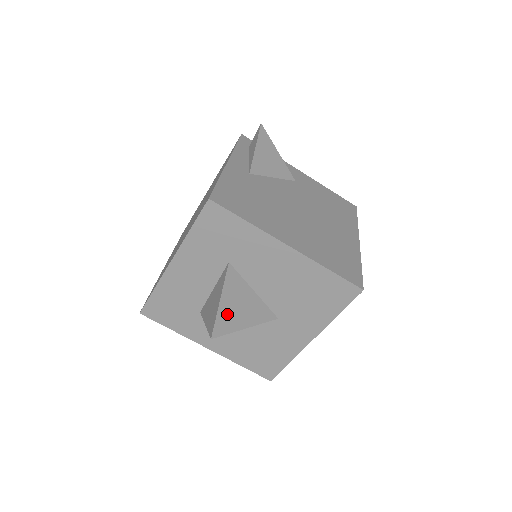
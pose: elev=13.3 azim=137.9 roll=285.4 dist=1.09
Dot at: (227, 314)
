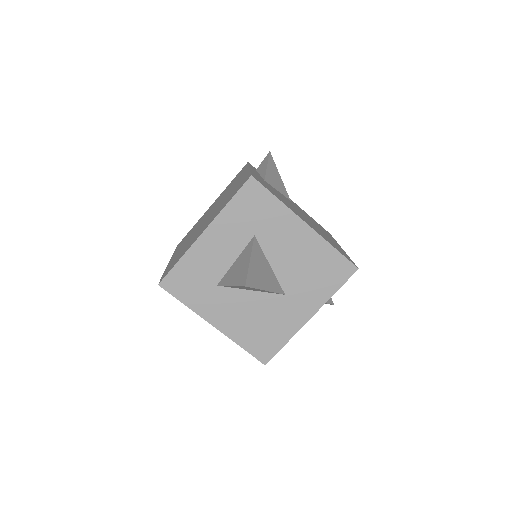
Dot at: (254, 273)
